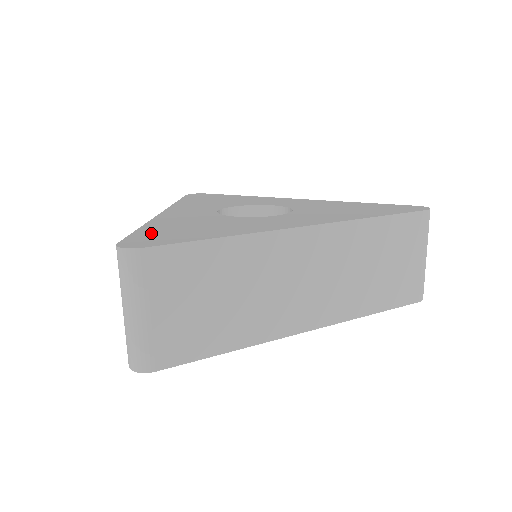
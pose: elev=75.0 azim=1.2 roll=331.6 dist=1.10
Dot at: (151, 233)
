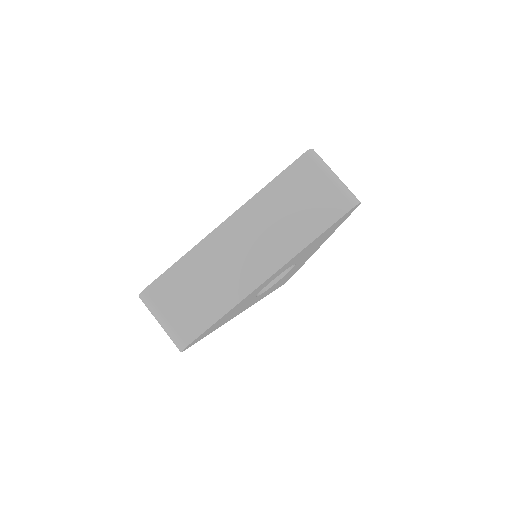
Dot at: occluded
